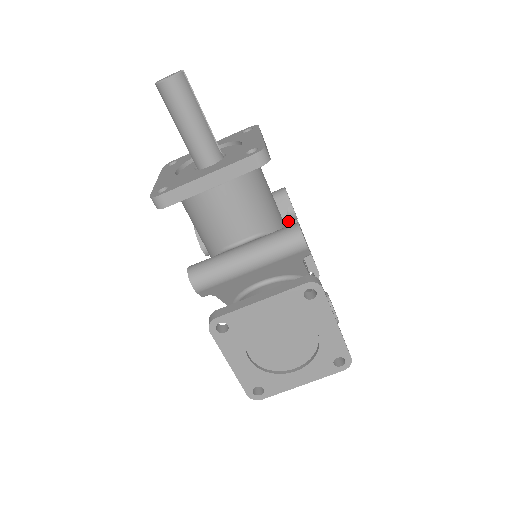
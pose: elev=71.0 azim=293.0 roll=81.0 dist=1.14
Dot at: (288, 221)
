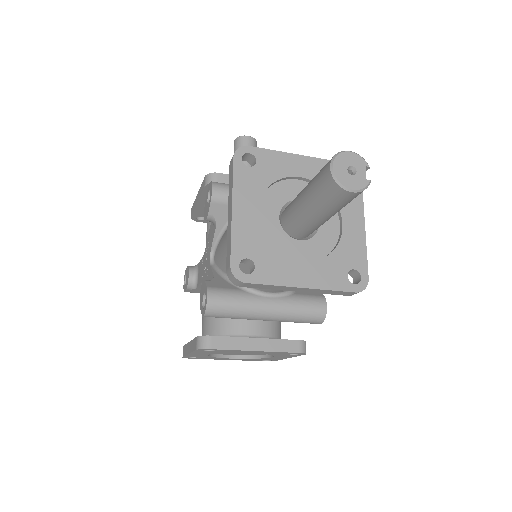
Dot at: occluded
